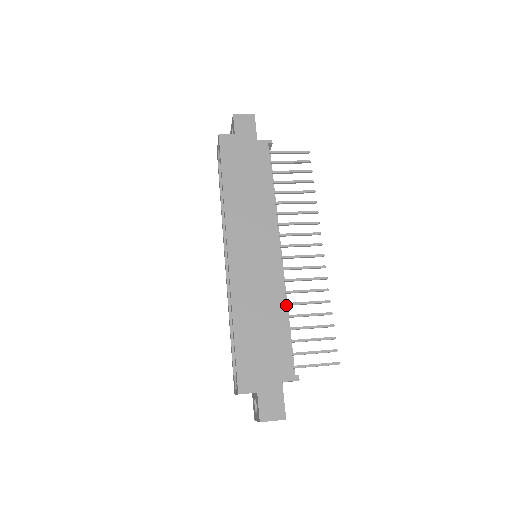
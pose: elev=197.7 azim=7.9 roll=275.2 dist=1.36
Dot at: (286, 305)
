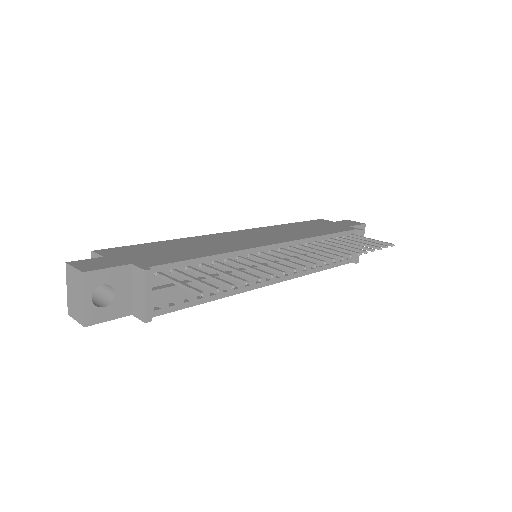
Dot at: (227, 260)
